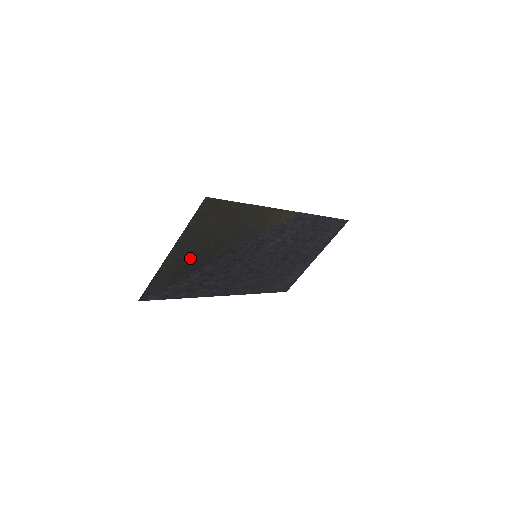
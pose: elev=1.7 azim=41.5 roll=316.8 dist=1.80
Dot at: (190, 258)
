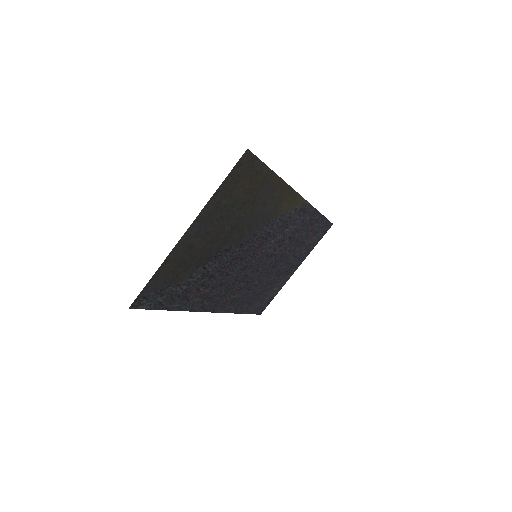
Dot at: (202, 245)
